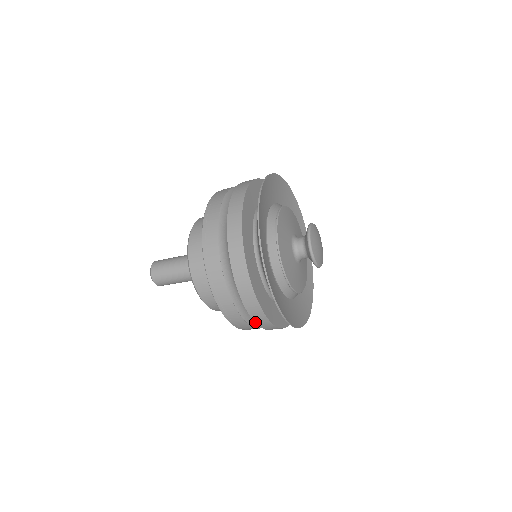
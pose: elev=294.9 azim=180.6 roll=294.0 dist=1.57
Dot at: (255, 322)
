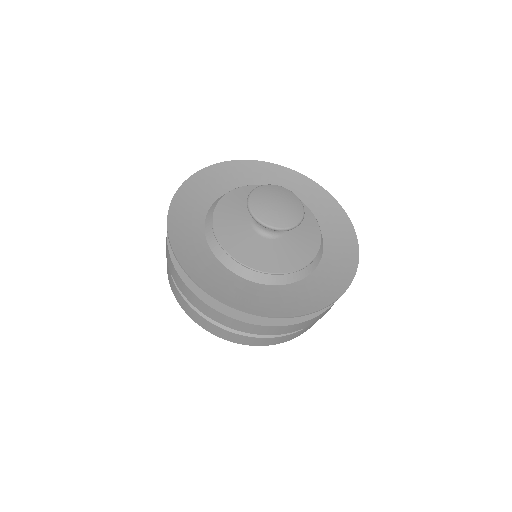
Dot at: occluded
